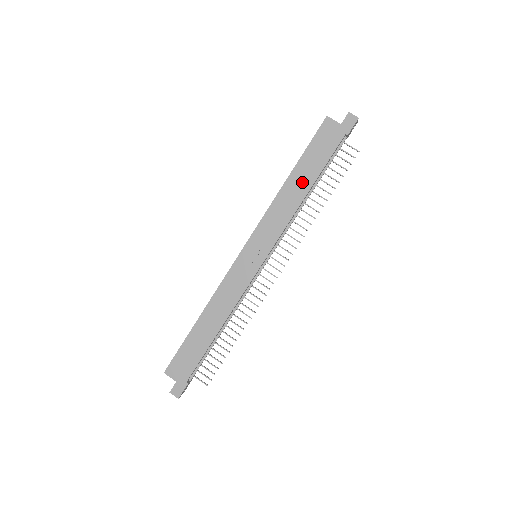
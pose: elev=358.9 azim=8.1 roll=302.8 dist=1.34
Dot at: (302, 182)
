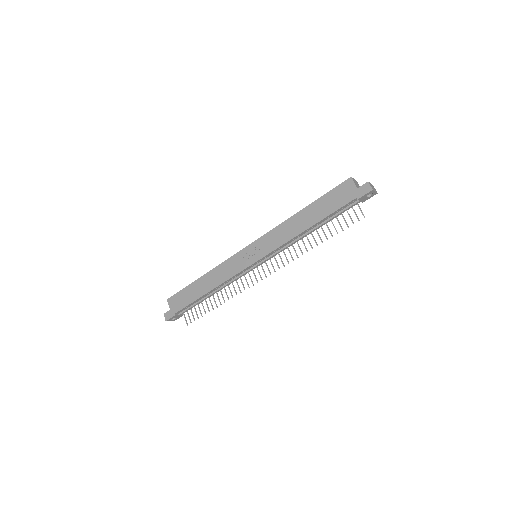
Dot at: (308, 219)
